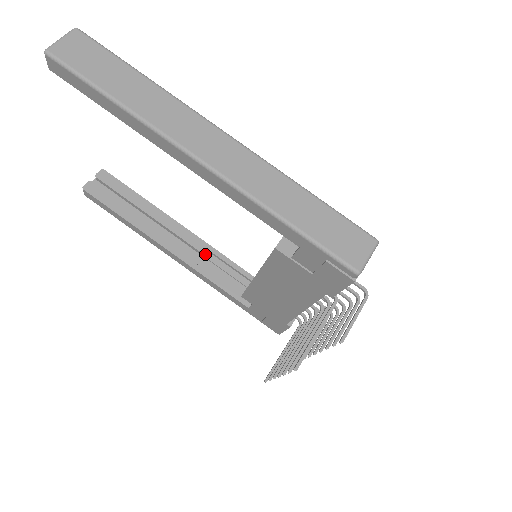
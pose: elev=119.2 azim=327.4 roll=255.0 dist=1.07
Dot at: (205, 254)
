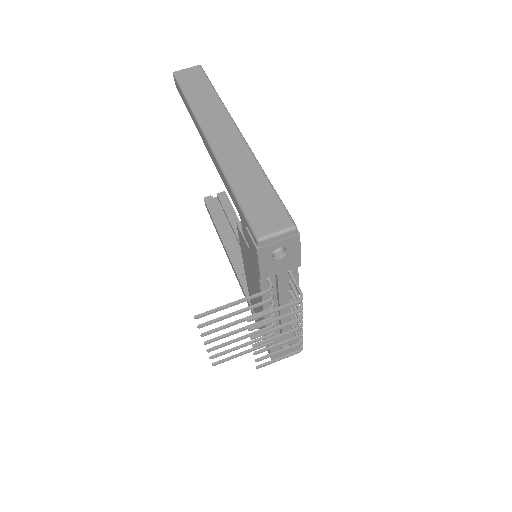
Dot at: occluded
